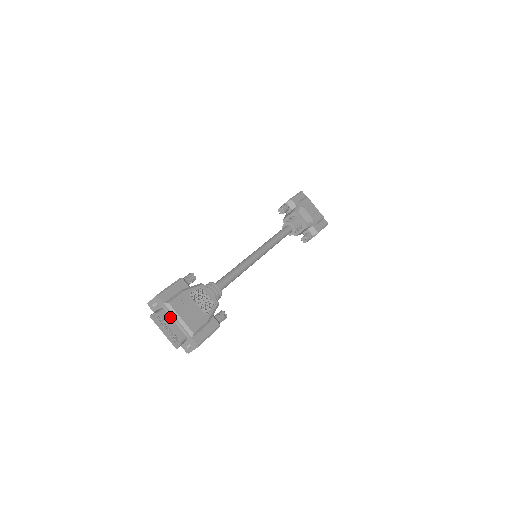
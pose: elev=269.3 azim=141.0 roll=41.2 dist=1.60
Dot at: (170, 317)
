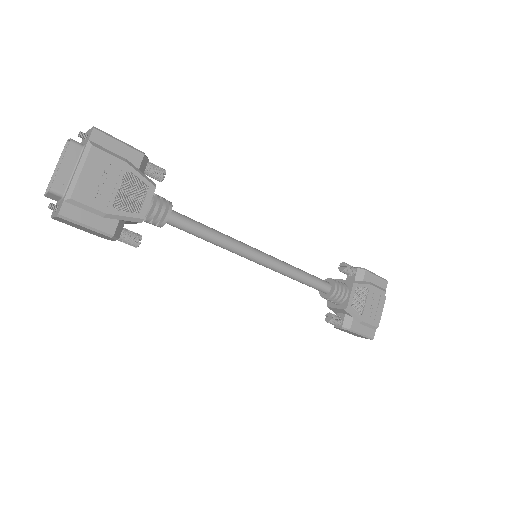
Dot at: (76, 159)
